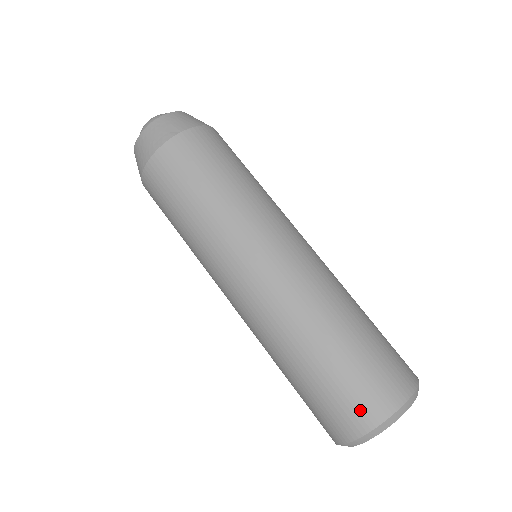
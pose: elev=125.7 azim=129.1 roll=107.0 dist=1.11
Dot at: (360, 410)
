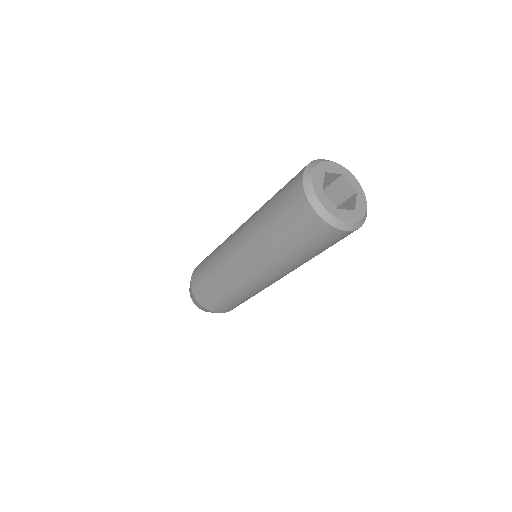
Dot at: occluded
